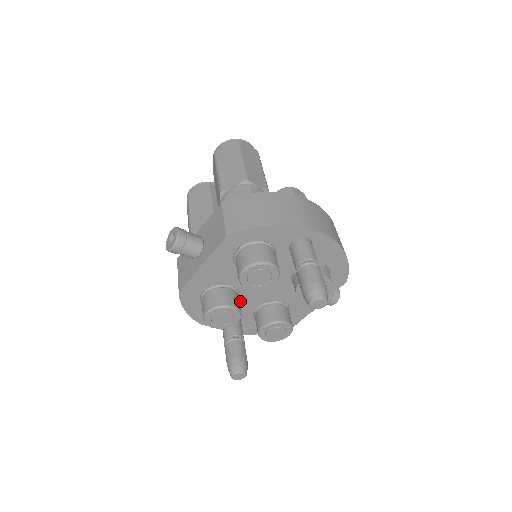
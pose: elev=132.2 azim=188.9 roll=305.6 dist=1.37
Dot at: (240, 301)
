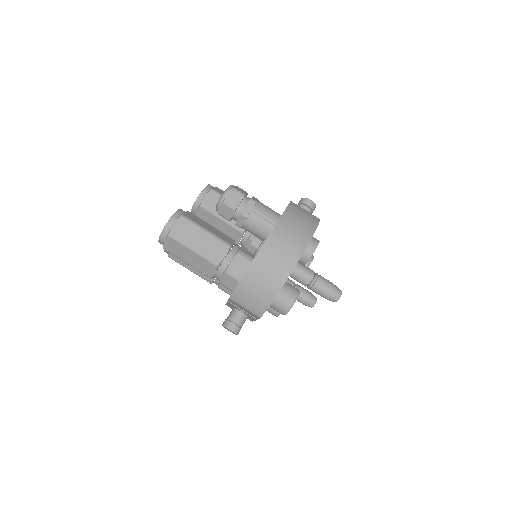
Dot at: occluded
